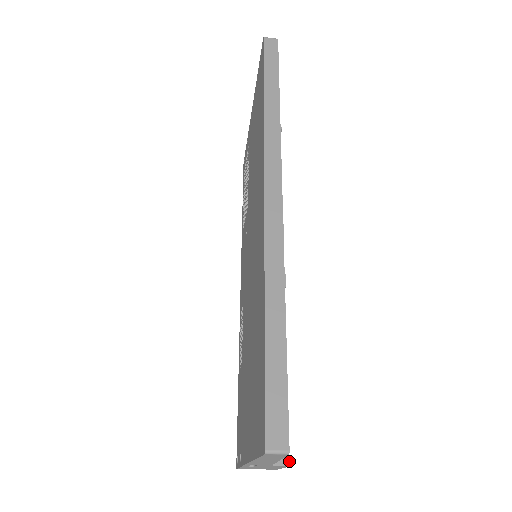
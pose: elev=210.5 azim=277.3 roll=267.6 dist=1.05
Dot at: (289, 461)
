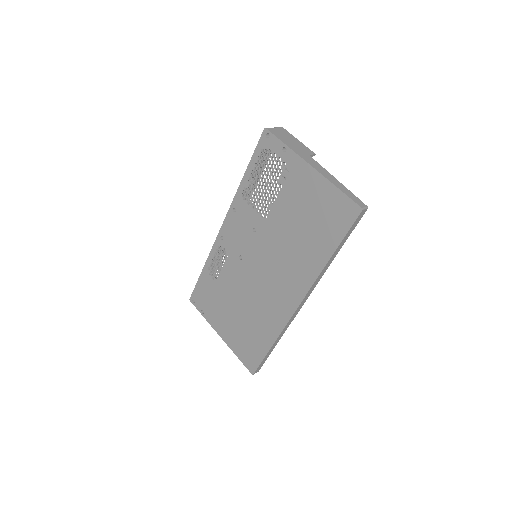
Dot at: occluded
